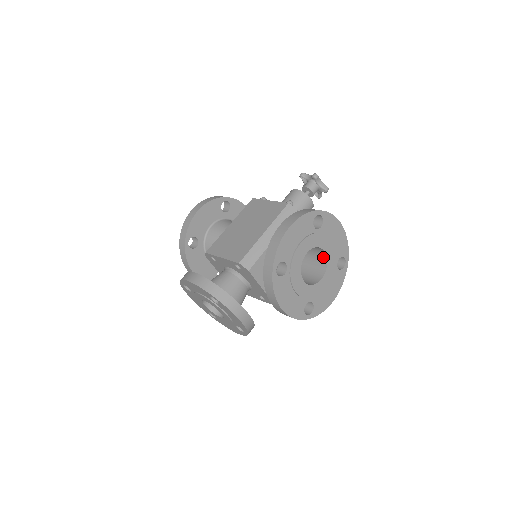
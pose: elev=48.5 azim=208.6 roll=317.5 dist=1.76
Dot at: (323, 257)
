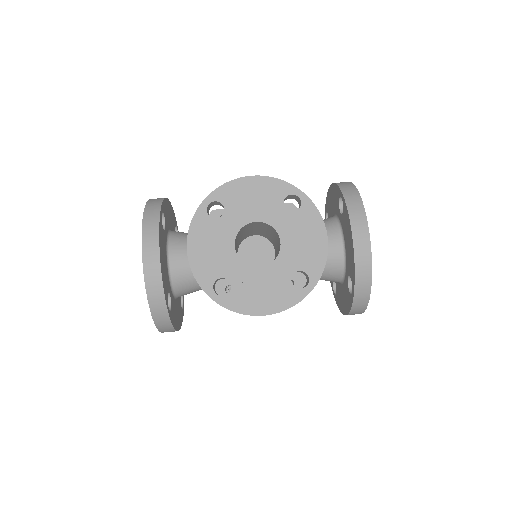
Dot at: occluded
